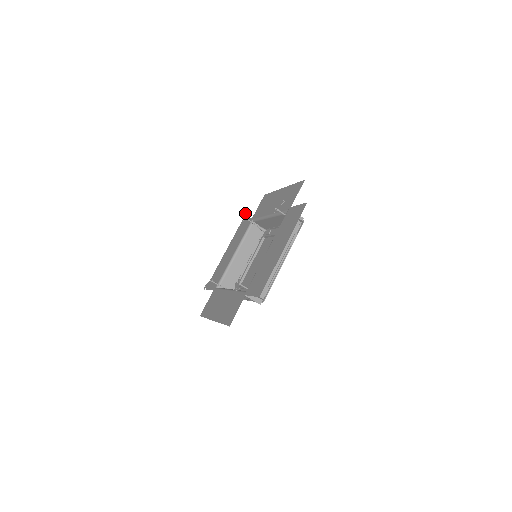
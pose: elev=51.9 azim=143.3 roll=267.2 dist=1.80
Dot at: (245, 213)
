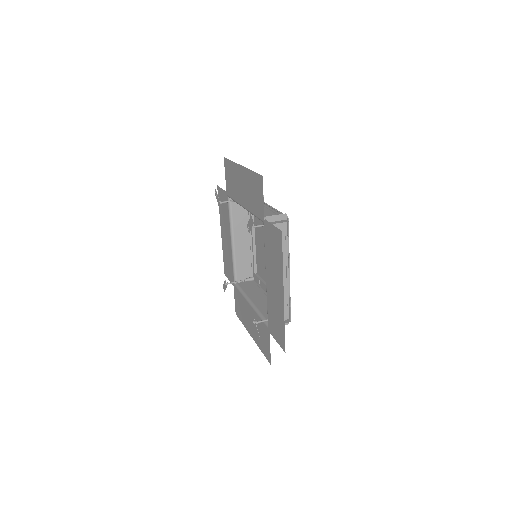
Dot at: (223, 287)
